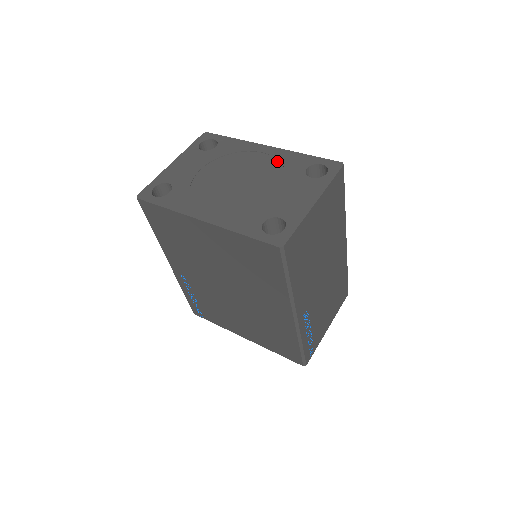
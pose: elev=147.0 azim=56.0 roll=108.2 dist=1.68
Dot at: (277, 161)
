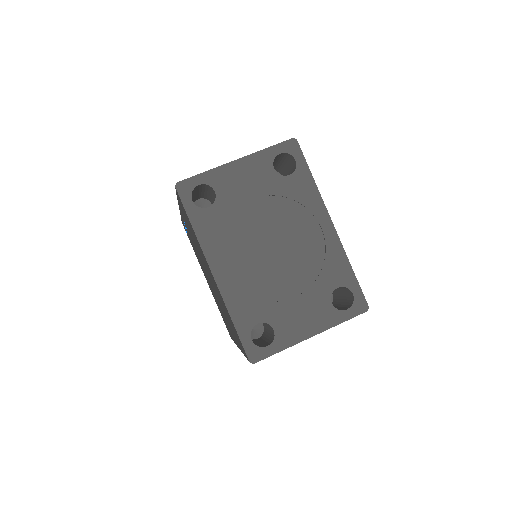
Dot at: (324, 253)
